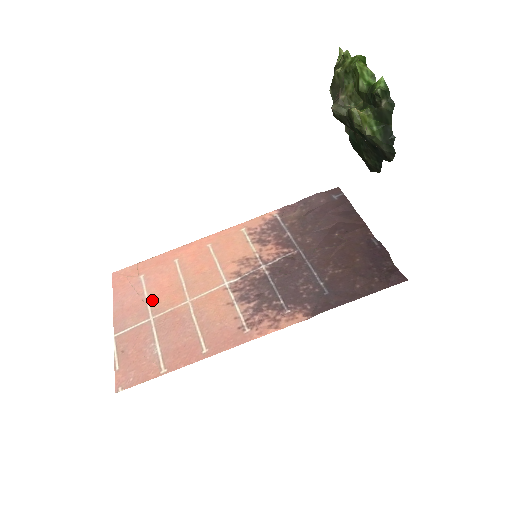
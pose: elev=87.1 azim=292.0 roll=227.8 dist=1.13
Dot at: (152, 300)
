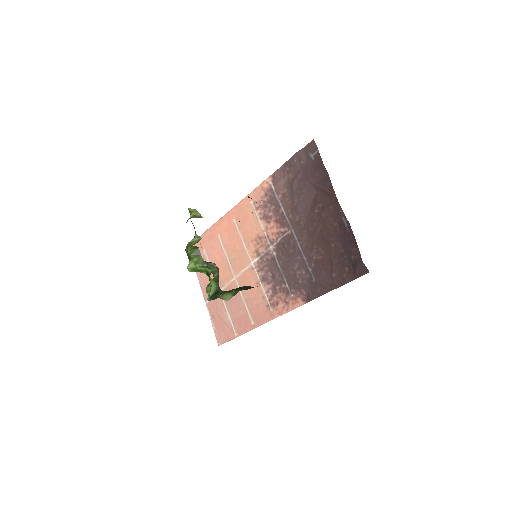
Dot at: occluded
